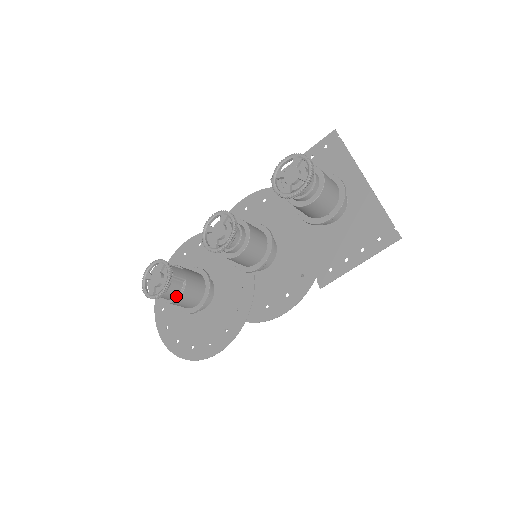
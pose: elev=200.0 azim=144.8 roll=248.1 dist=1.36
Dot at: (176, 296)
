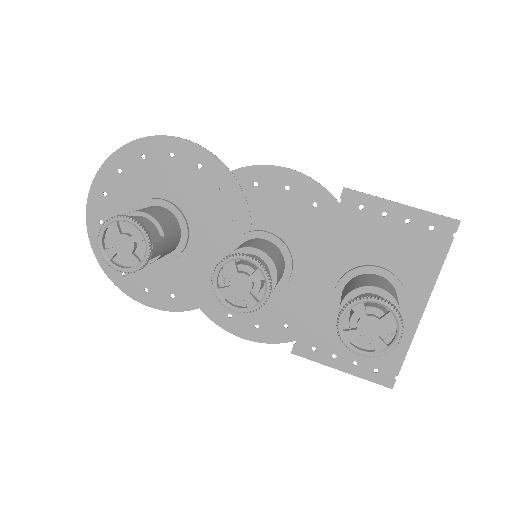
Dot at: occluded
